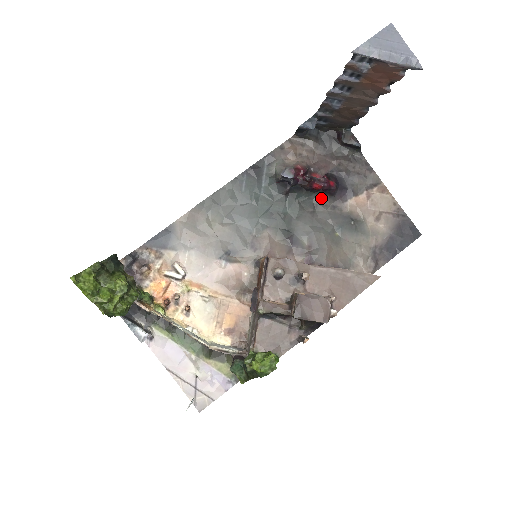
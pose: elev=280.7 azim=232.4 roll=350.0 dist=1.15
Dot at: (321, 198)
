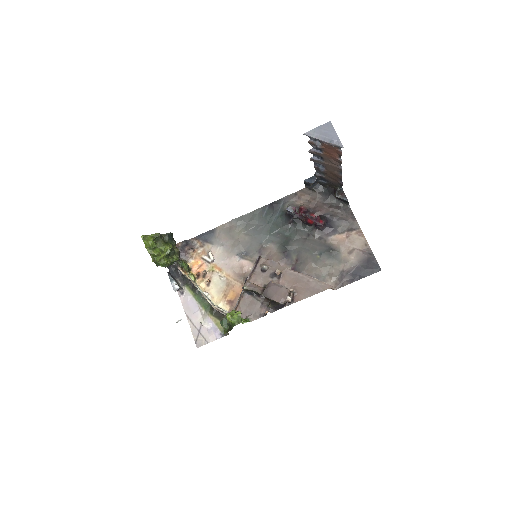
Dot at: (313, 230)
